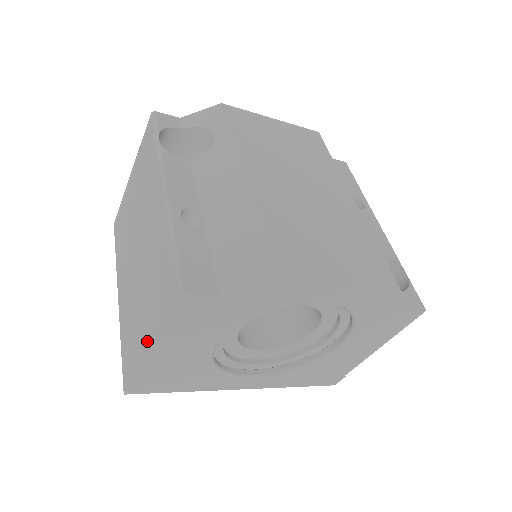
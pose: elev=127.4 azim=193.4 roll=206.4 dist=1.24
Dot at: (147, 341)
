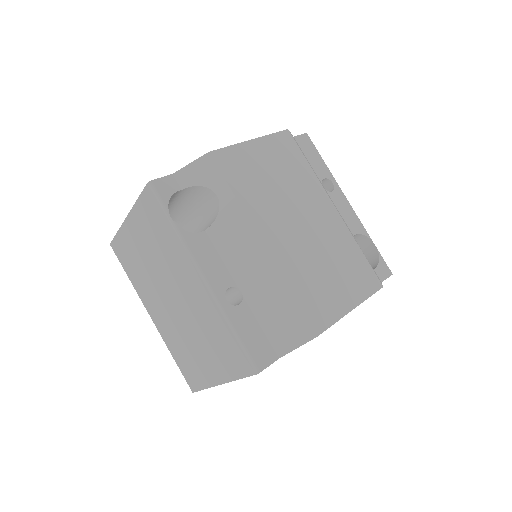
Dot at: (217, 378)
